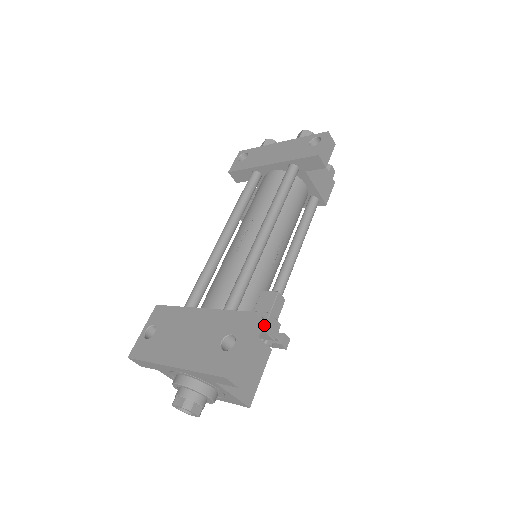
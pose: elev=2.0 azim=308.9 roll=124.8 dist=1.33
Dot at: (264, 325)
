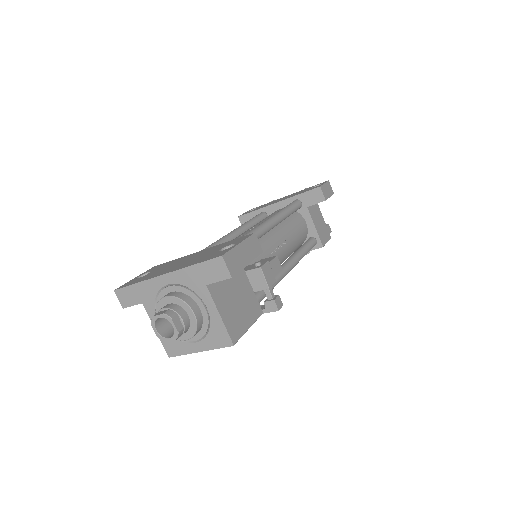
Dot at: (261, 265)
